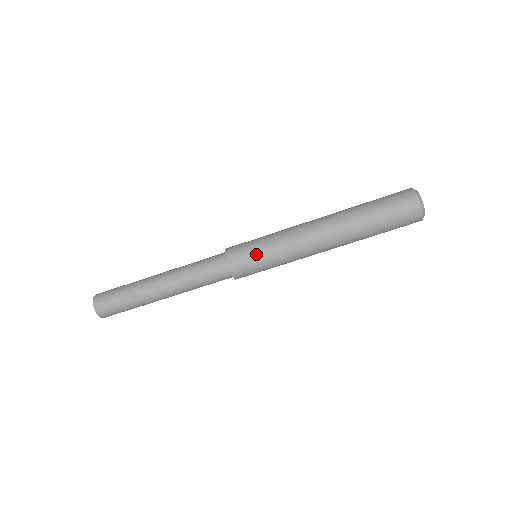
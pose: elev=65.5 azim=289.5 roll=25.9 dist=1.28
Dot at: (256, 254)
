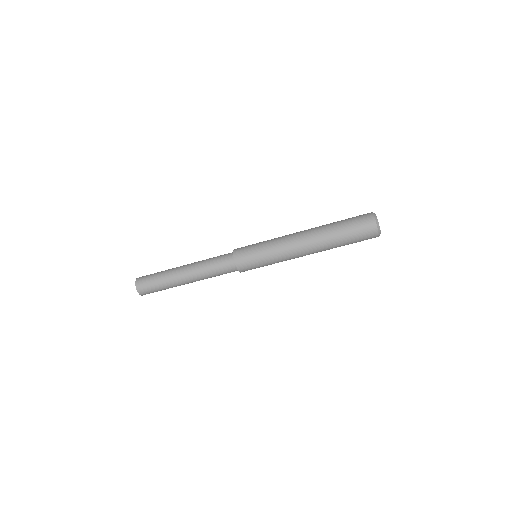
Dot at: (256, 257)
